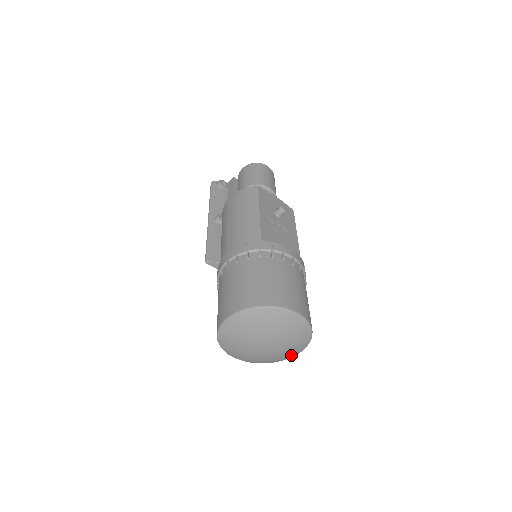
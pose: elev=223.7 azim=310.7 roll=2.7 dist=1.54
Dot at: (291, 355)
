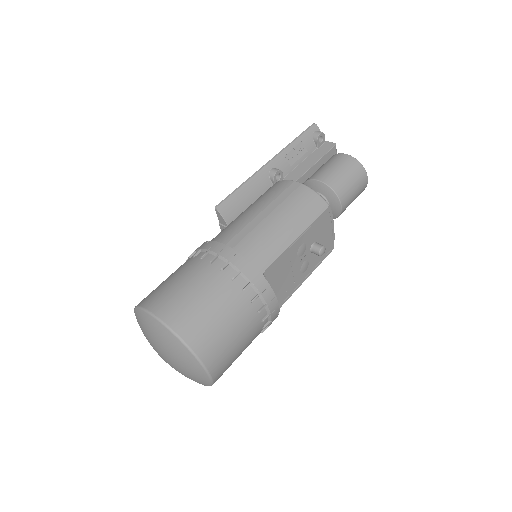
Dot at: occluded
